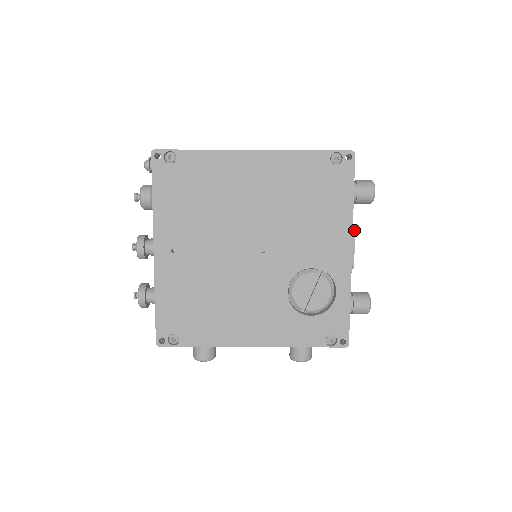
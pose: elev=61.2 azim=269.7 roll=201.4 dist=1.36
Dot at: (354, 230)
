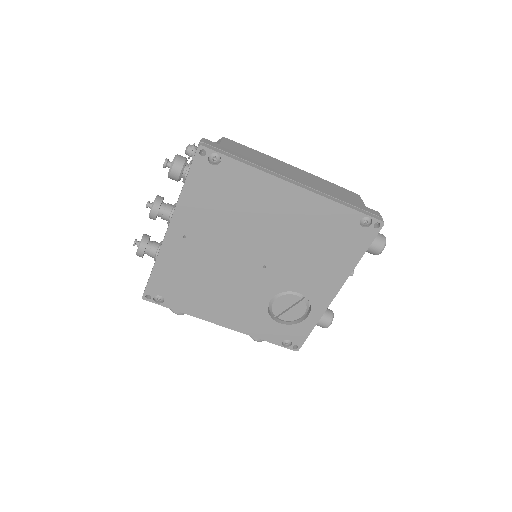
Dot at: occluded
